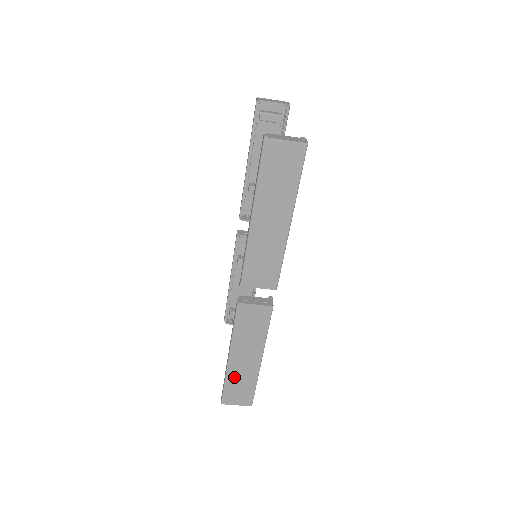
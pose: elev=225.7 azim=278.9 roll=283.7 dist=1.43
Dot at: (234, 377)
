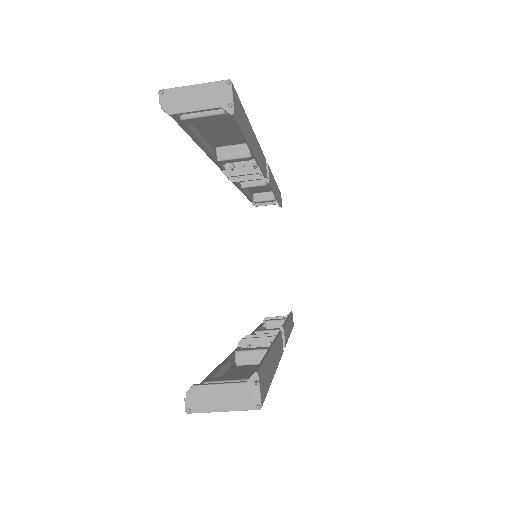
Dot at: occluded
